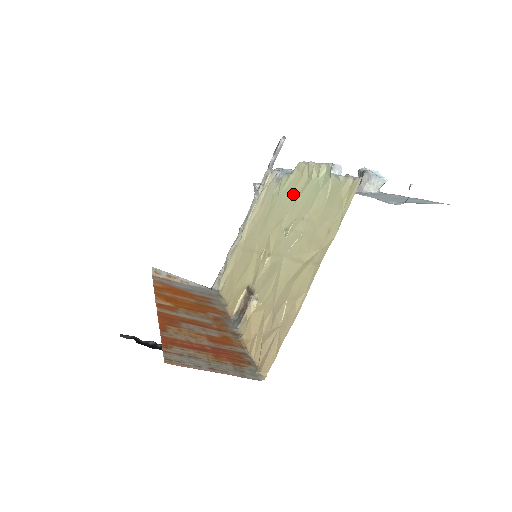
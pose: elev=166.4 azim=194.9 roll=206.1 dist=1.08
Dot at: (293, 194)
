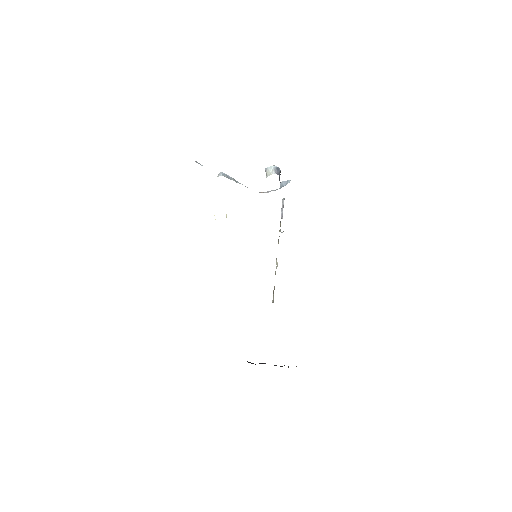
Dot at: occluded
